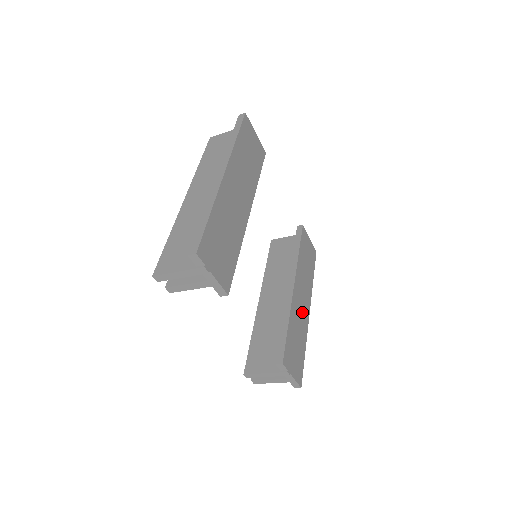
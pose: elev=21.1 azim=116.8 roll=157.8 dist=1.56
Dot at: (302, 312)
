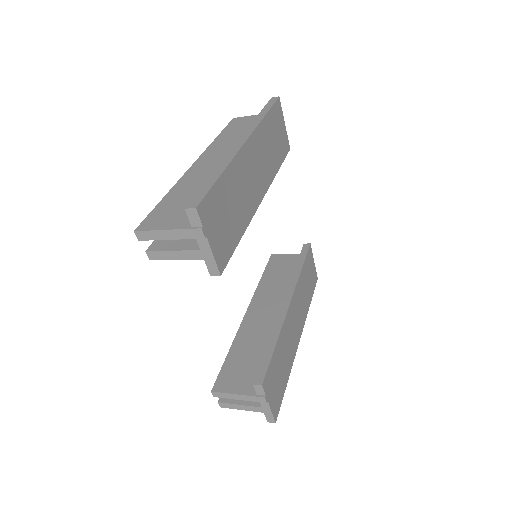
Dot at: (293, 336)
